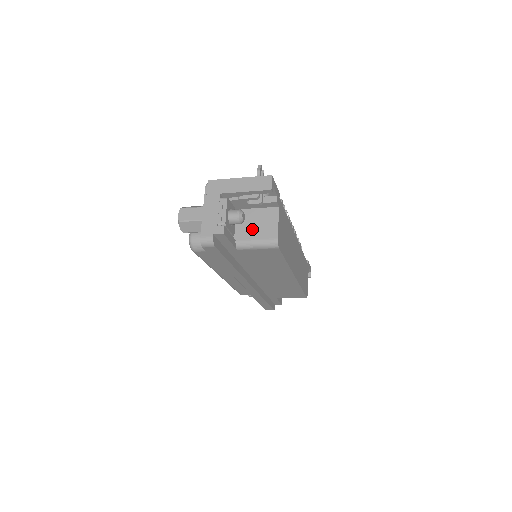
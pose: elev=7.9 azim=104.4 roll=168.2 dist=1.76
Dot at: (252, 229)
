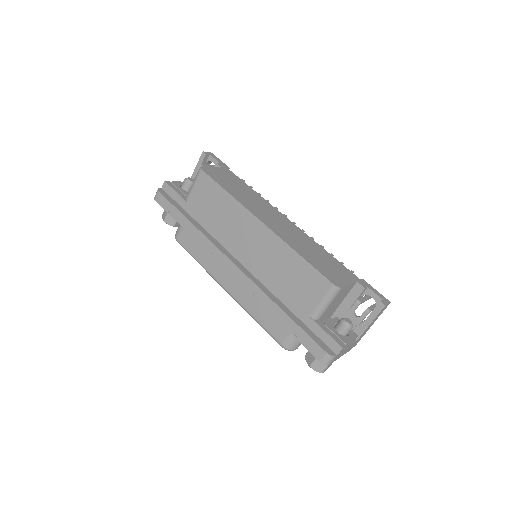
Dot at: occluded
